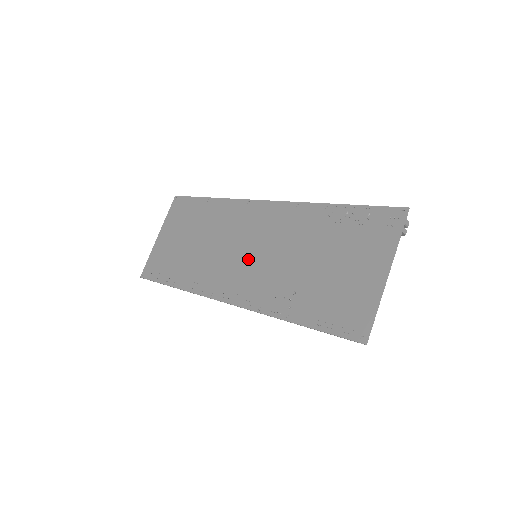
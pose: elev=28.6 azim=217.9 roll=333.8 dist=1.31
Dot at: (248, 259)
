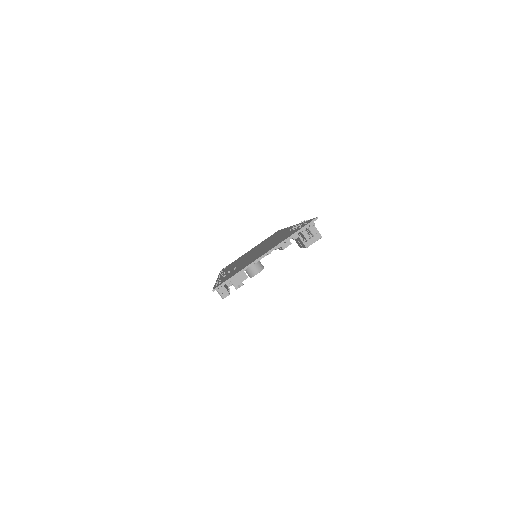
Dot at: occluded
